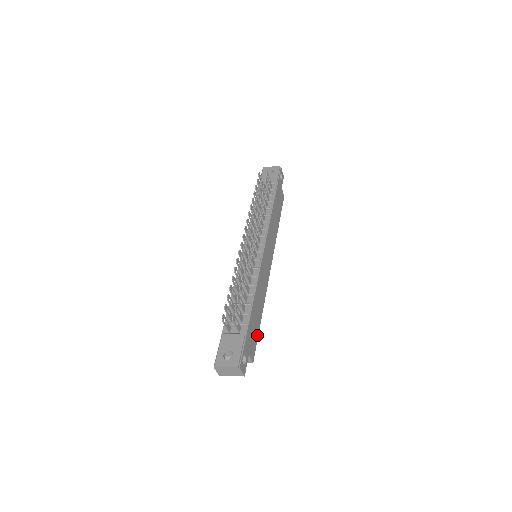
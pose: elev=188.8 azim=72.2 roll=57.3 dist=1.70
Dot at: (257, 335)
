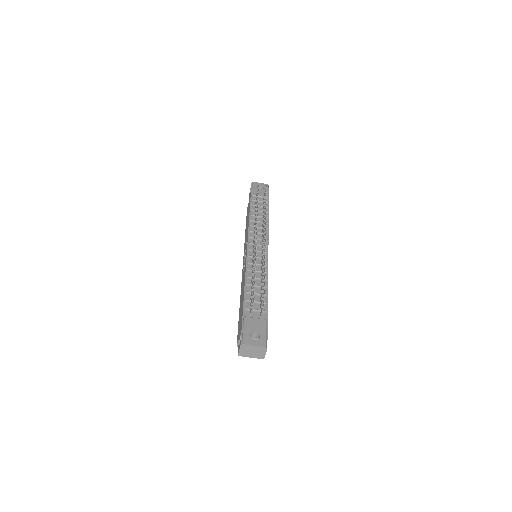
Dot at: occluded
